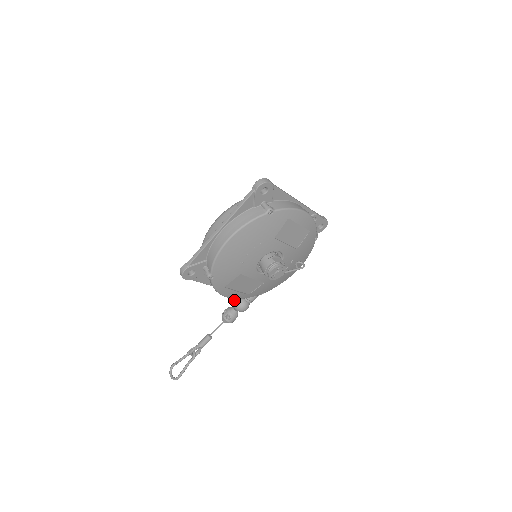
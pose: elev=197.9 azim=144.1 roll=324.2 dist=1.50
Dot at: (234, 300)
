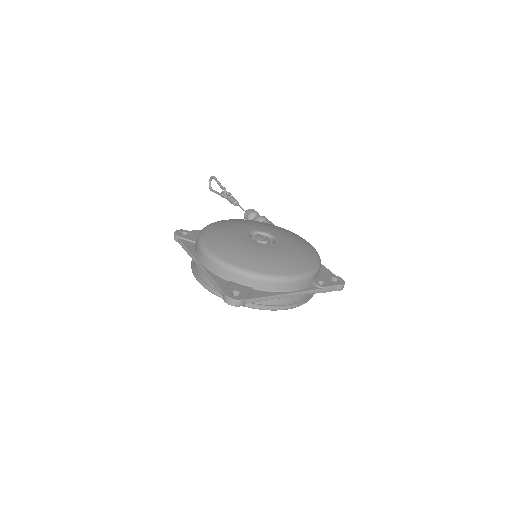
Dot at: occluded
